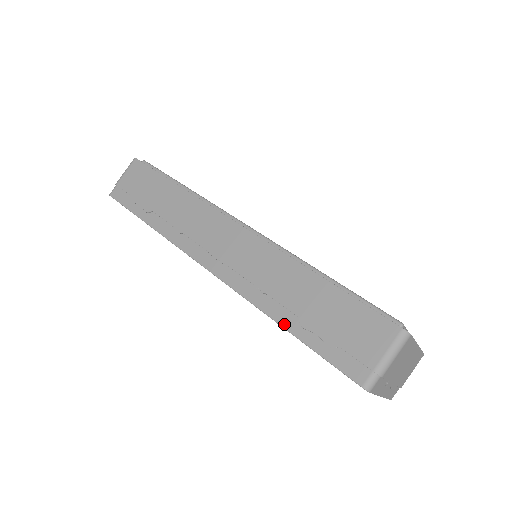
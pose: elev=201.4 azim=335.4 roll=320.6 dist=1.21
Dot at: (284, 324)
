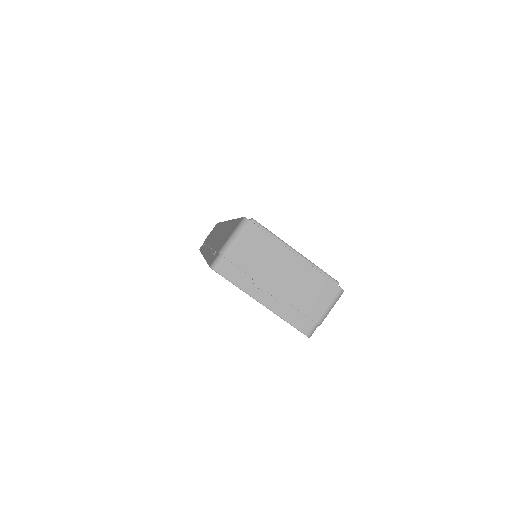
Dot at: (207, 258)
